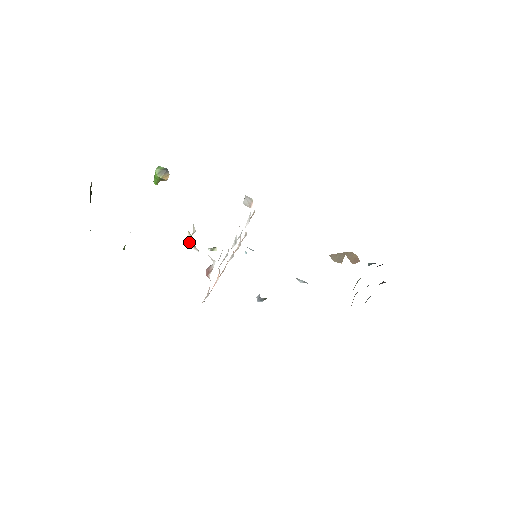
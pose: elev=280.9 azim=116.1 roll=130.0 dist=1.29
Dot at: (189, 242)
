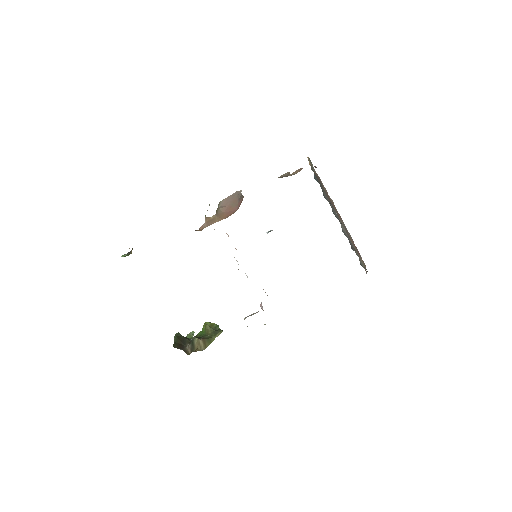
Dot at: occluded
